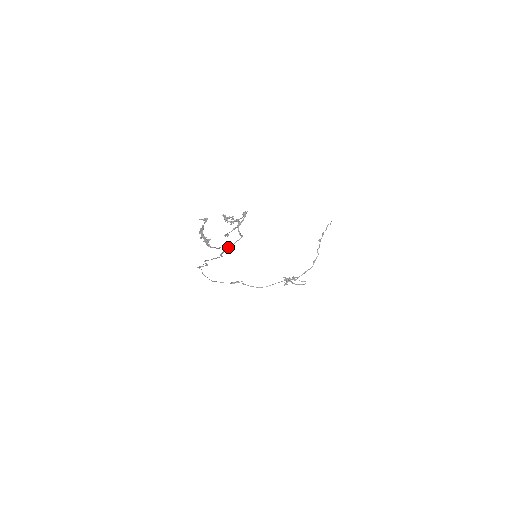
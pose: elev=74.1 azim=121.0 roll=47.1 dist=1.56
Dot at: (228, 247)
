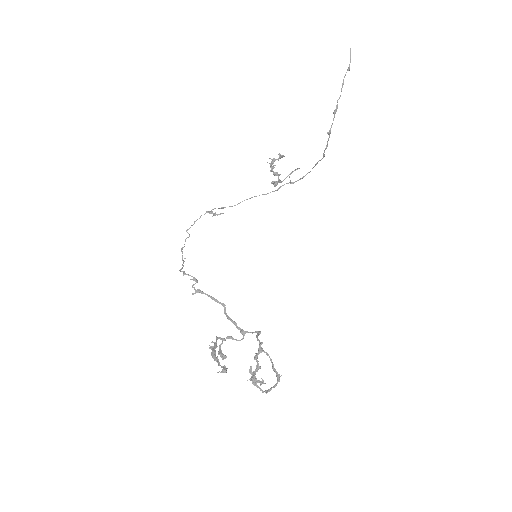
Dot at: (240, 329)
